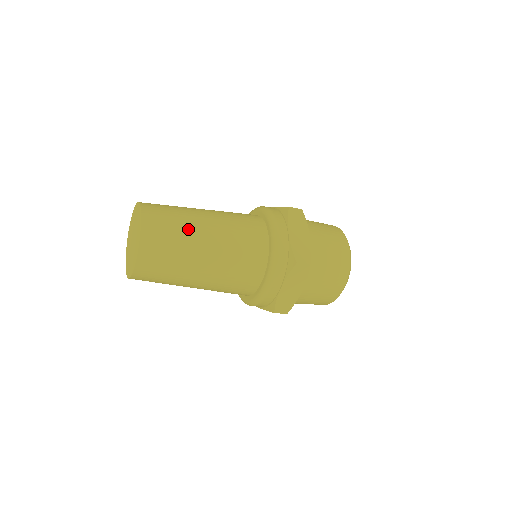
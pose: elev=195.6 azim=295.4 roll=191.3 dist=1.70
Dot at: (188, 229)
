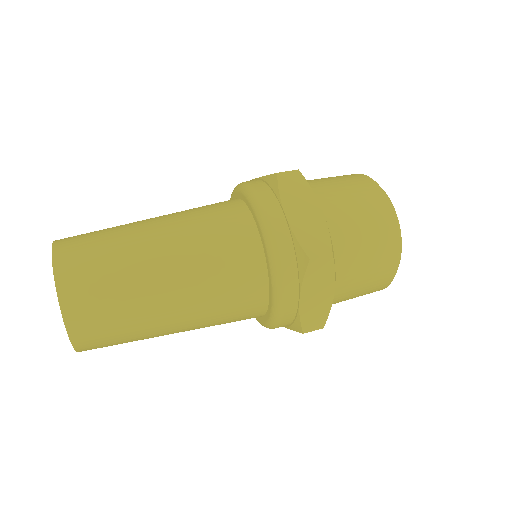
Dot at: (129, 261)
